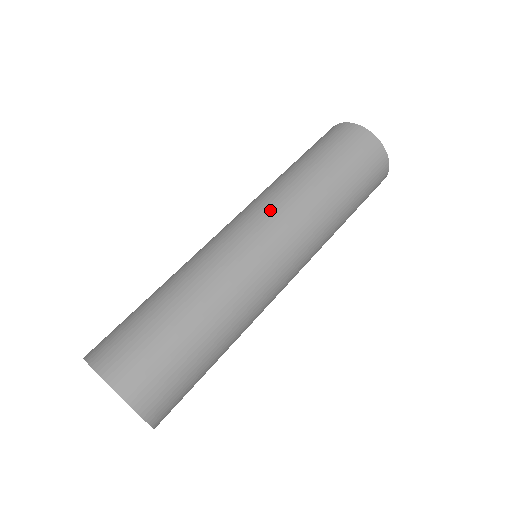
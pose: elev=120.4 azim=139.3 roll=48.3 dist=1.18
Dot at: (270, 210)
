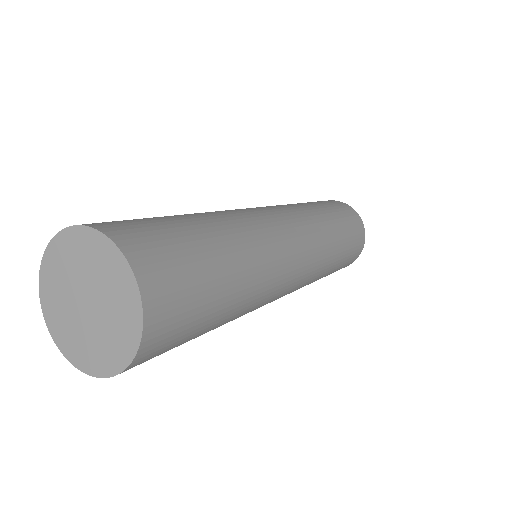
Dot at: occluded
